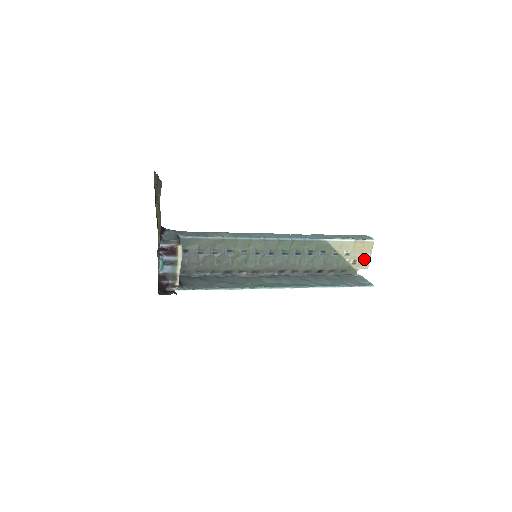
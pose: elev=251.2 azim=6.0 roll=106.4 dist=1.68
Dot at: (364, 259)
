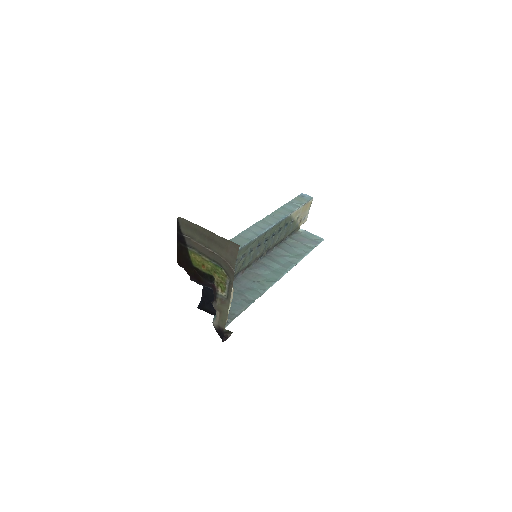
Dot at: (305, 216)
